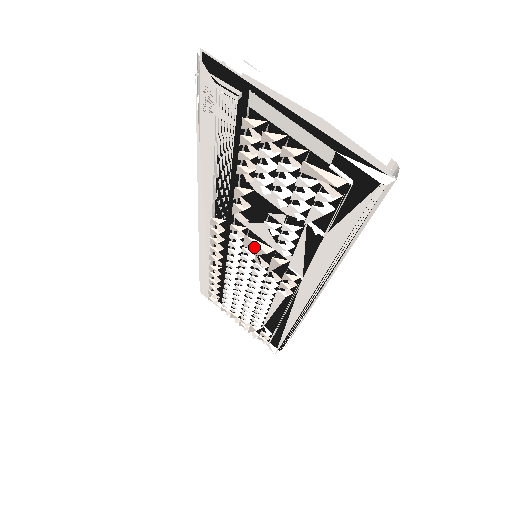
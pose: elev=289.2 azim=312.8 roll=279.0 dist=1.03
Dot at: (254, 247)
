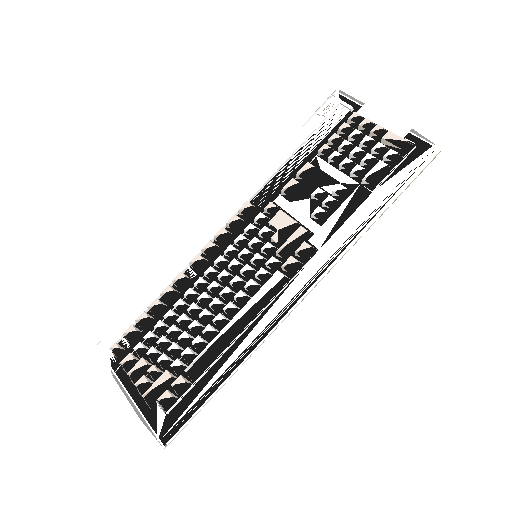
Dot at: (283, 220)
